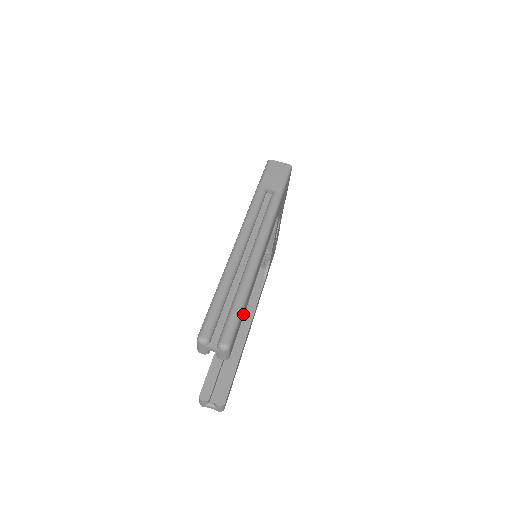
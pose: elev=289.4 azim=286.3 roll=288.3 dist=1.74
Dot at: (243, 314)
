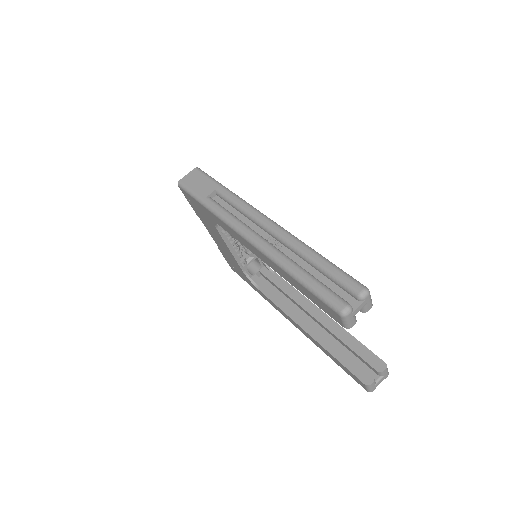
Dot at: occluded
